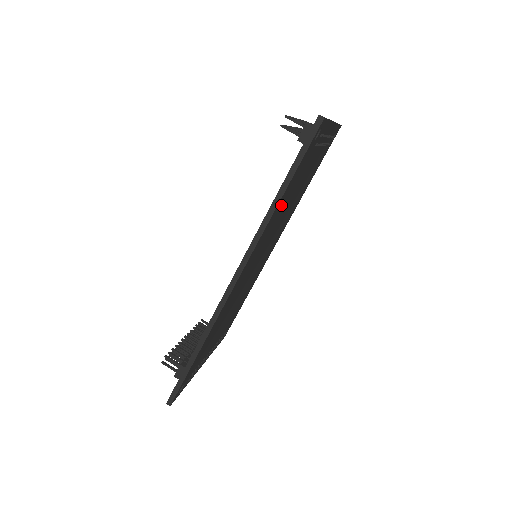
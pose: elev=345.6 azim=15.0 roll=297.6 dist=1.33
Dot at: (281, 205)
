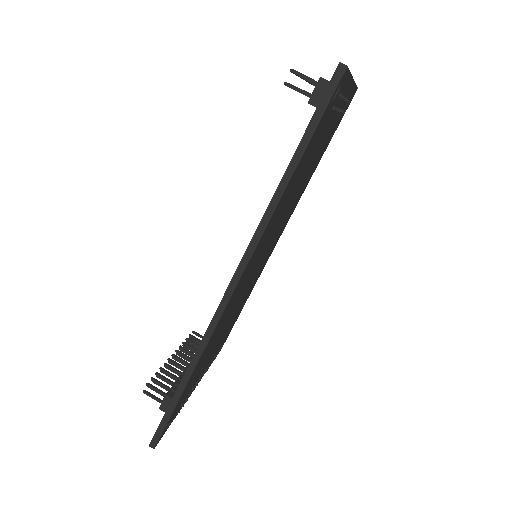
Dot at: (288, 191)
